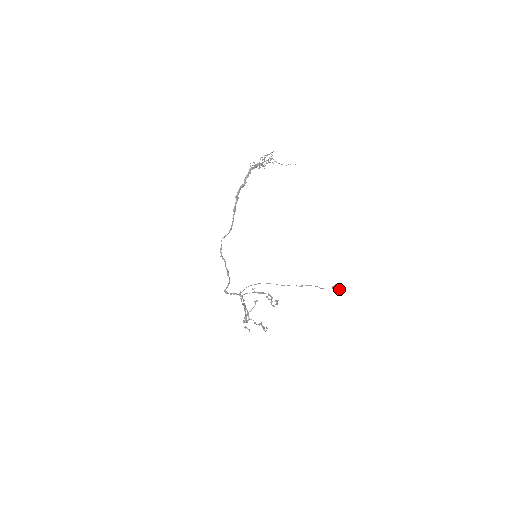
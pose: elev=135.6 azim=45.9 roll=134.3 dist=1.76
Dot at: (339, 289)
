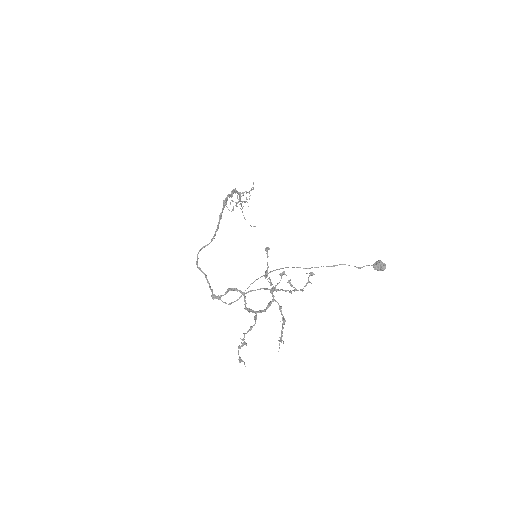
Dot at: (383, 264)
